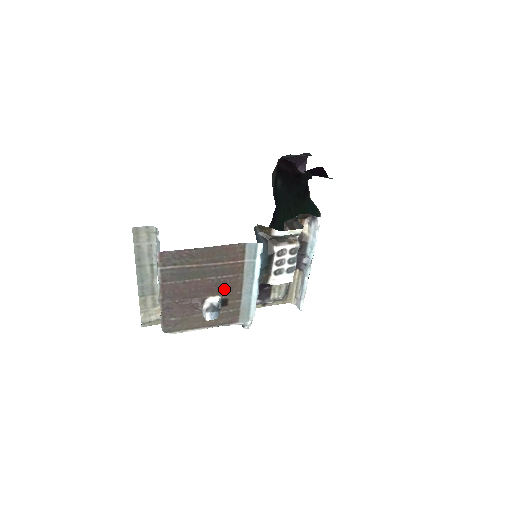
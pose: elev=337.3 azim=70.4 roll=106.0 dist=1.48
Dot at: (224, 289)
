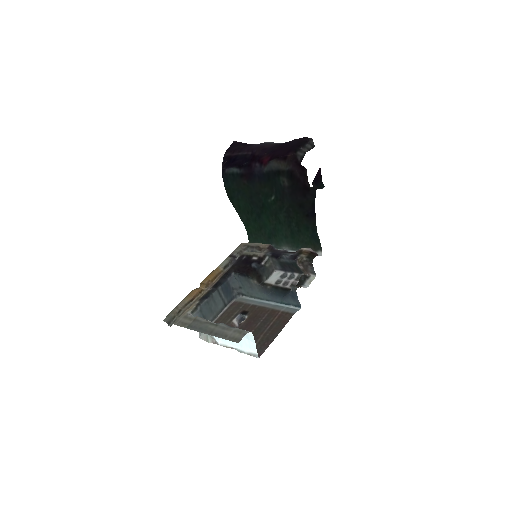
Dot at: (254, 315)
